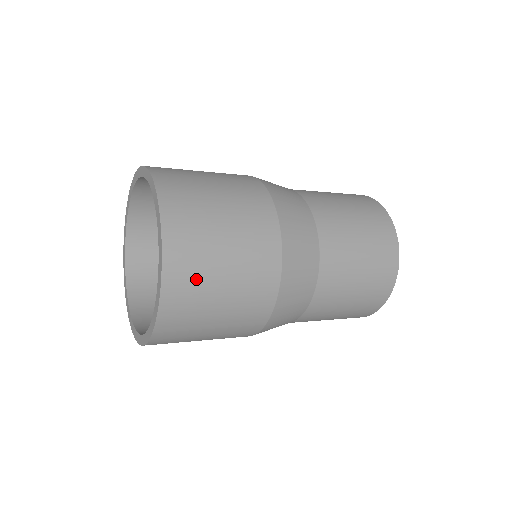
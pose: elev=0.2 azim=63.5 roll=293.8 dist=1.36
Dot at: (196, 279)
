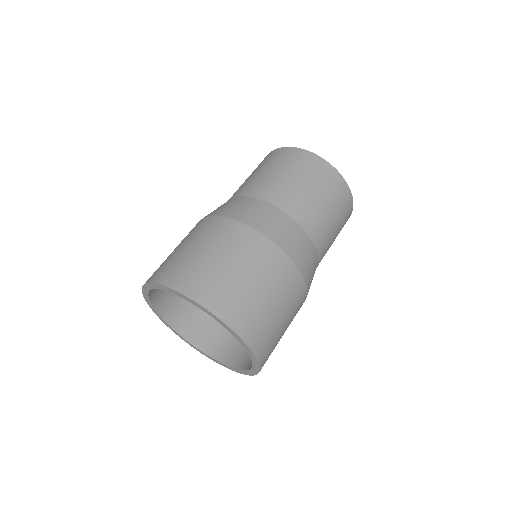
Dot at: (269, 334)
